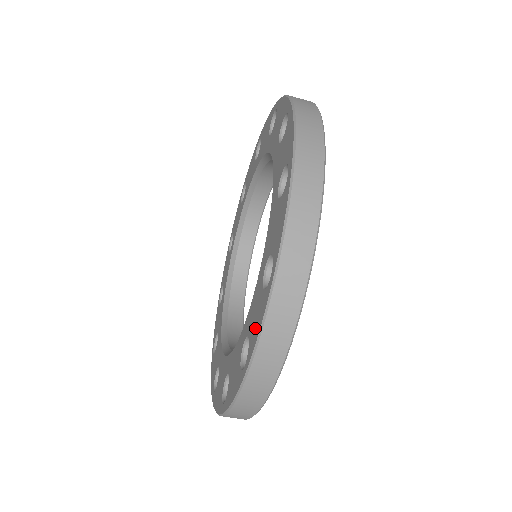
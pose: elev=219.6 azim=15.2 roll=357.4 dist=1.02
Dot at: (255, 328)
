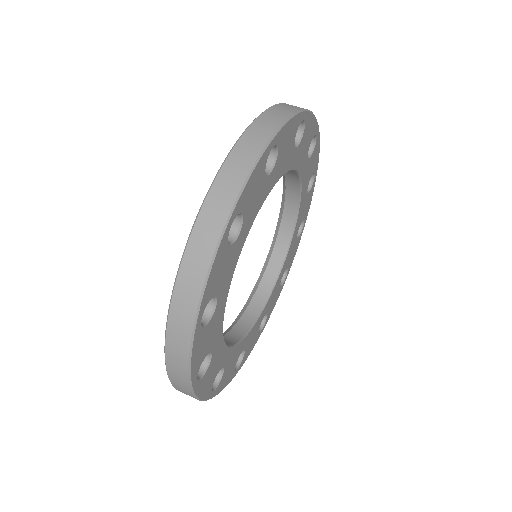
Dot at: occluded
